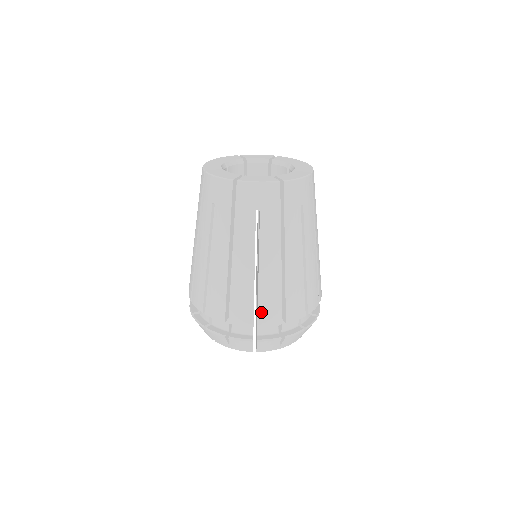
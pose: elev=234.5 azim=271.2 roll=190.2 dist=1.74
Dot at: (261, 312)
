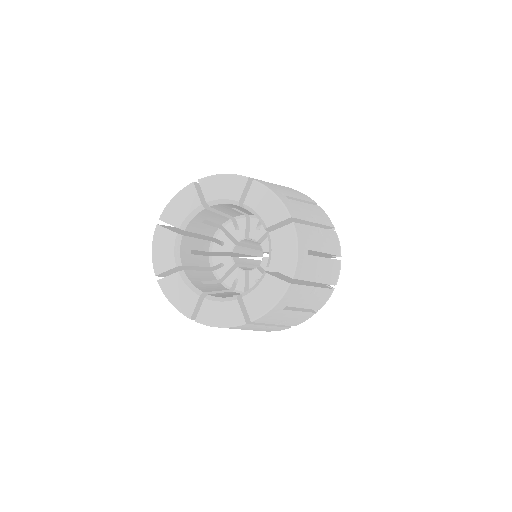
Dot at: occluded
